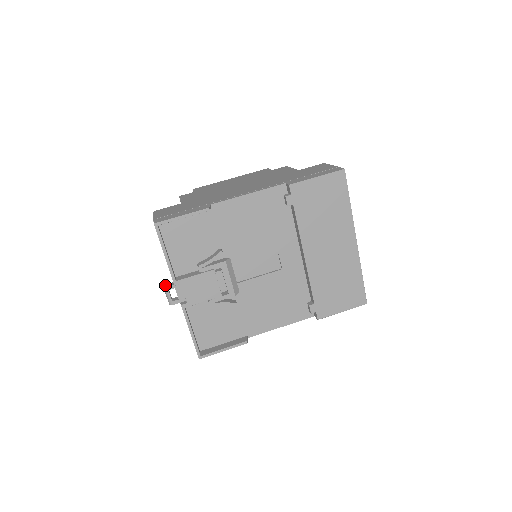
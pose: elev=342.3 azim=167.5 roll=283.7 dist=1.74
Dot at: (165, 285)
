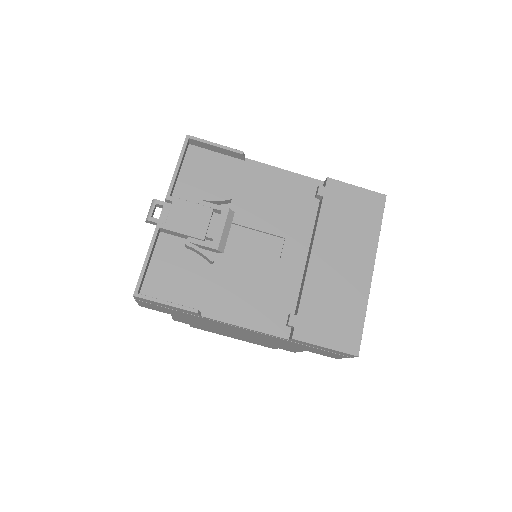
Dot at: (155, 201)
